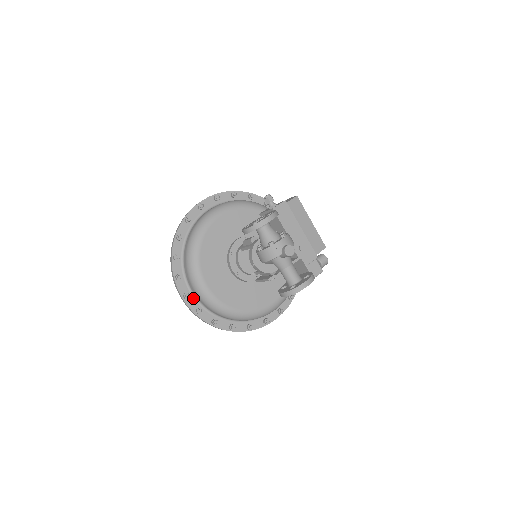
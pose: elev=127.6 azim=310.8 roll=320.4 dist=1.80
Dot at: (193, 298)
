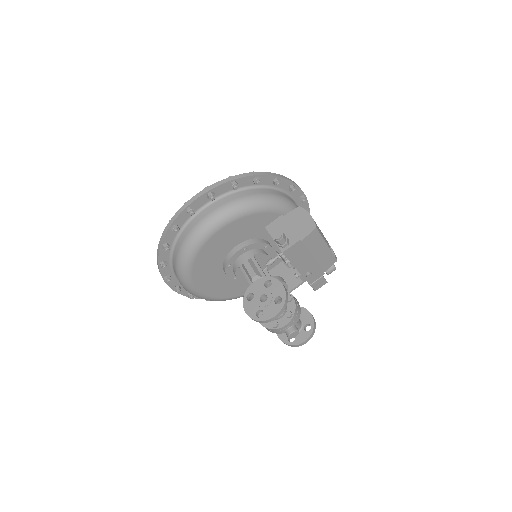
Dot at: occluded
